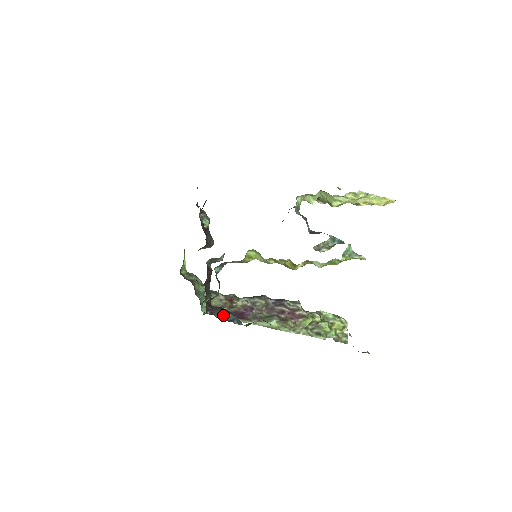
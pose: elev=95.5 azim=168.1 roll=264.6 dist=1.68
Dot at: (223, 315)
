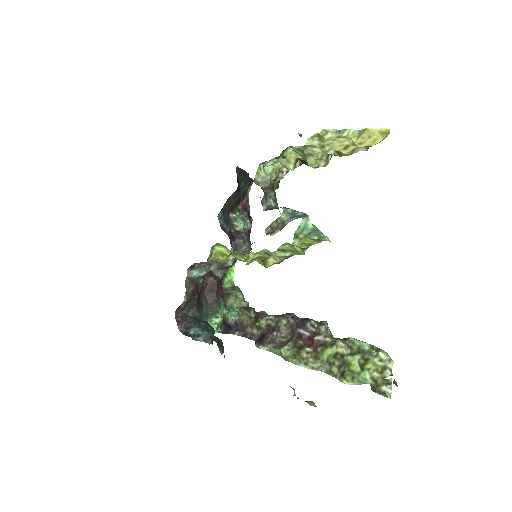
Dot at: (189, 328)
